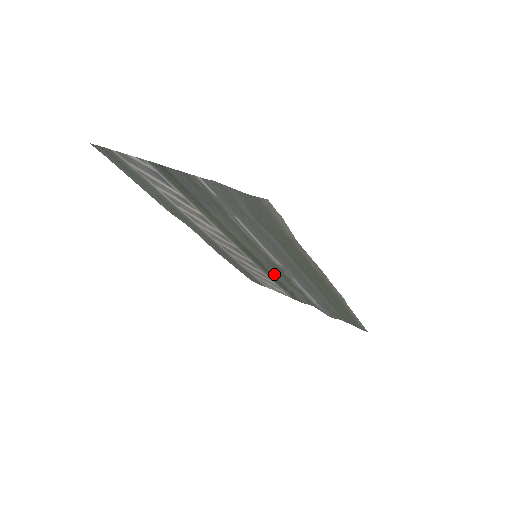
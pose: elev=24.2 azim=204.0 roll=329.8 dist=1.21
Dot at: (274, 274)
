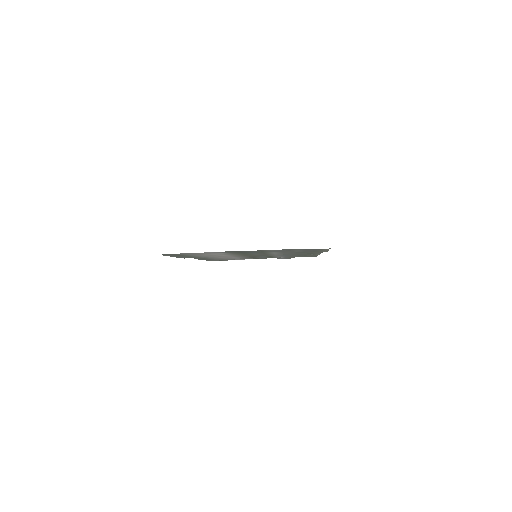
Dot at: occluded
